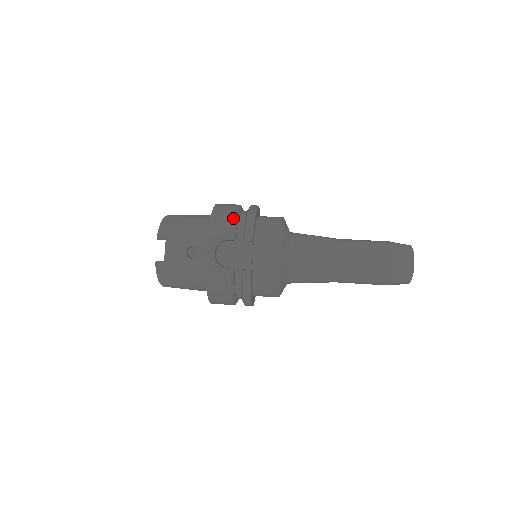
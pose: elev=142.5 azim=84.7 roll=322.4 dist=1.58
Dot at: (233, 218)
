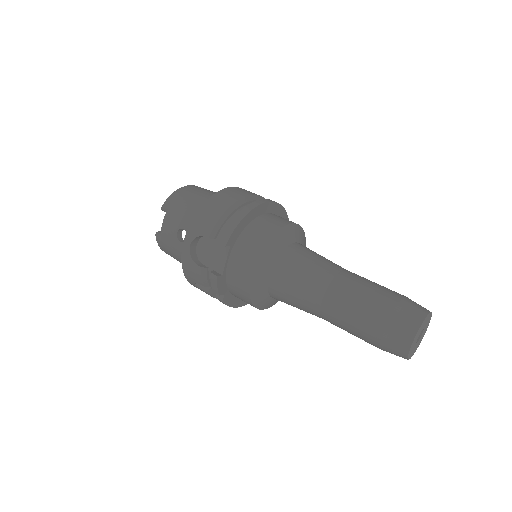
Dot at: (221, 212)
